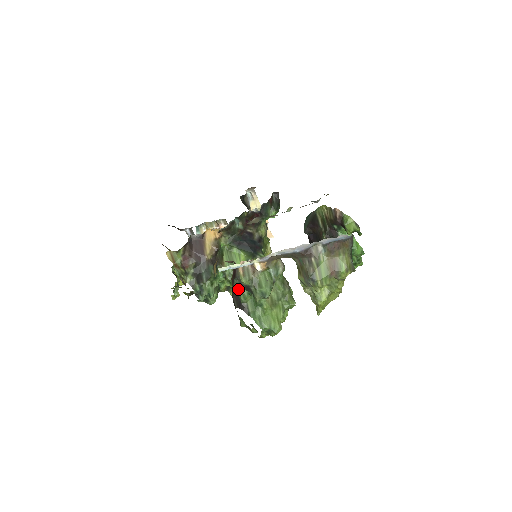
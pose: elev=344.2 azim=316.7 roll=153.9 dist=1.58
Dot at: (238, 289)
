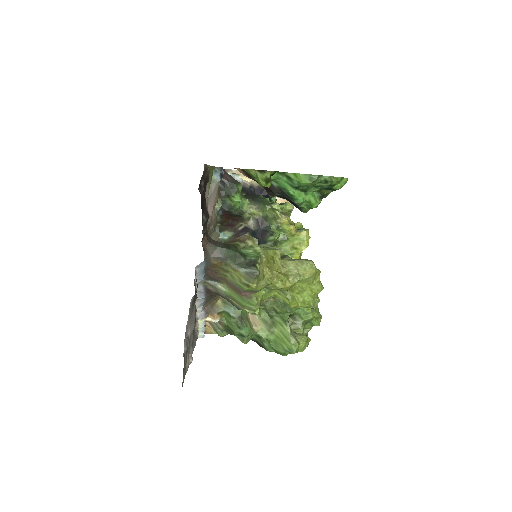
Dot at: occluded
